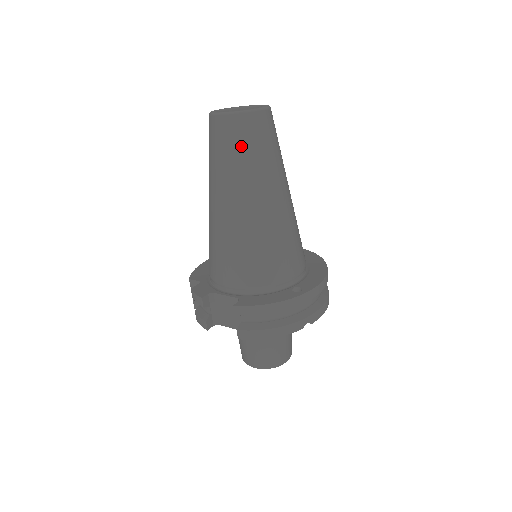
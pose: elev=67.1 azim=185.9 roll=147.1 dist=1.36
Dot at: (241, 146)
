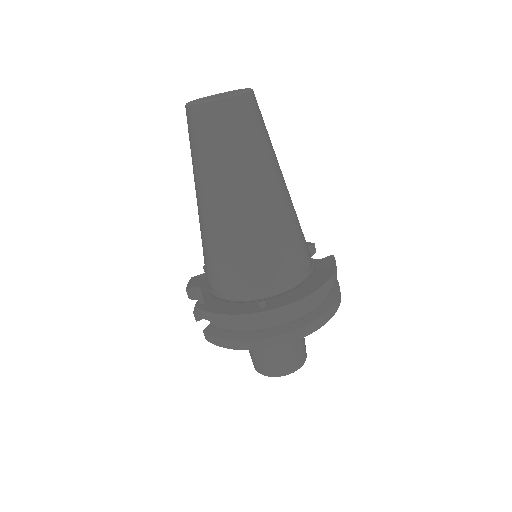
Dot at: (201, 141)
